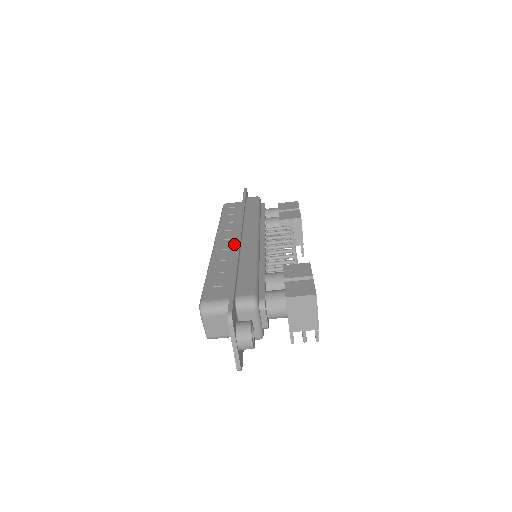
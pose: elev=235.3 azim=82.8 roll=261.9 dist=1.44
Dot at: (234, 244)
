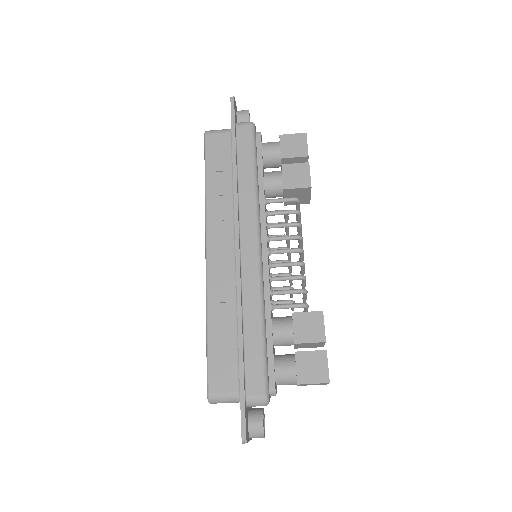
Dot at: (231, 263)
